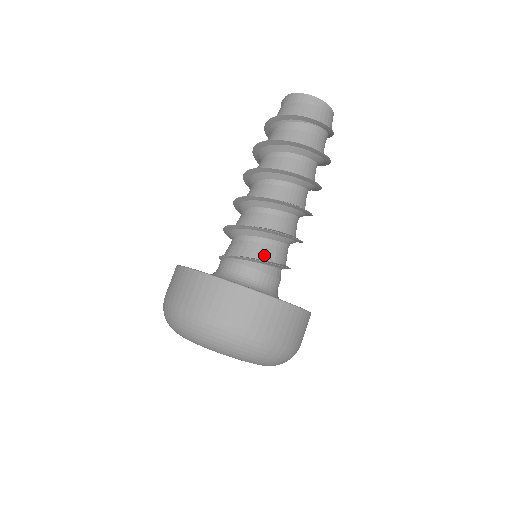
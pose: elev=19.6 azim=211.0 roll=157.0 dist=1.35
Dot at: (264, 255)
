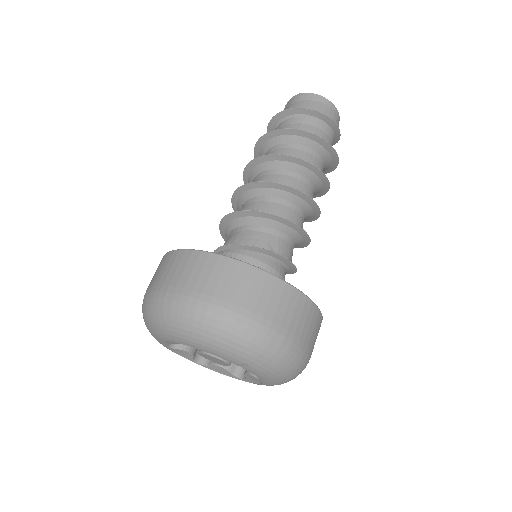
Dot at: (264, 244)
